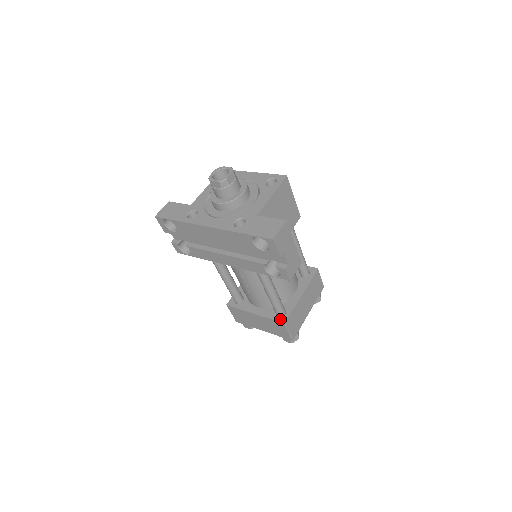
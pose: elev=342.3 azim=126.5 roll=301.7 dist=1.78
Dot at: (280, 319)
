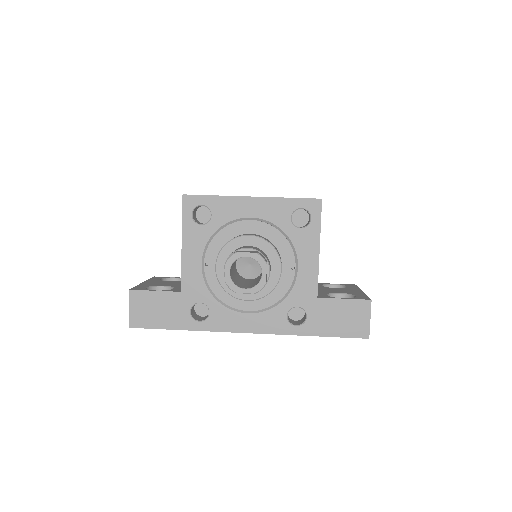
Dot at: occluded
